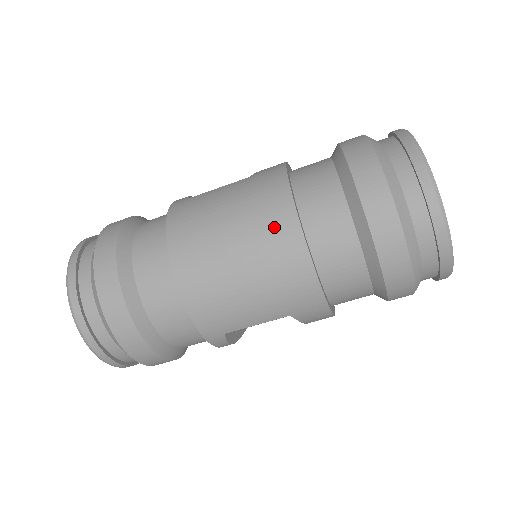
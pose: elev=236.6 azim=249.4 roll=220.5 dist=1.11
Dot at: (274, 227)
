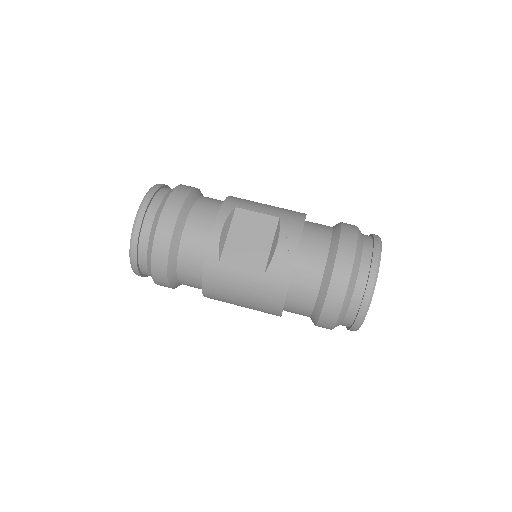
Dot at: occluded
